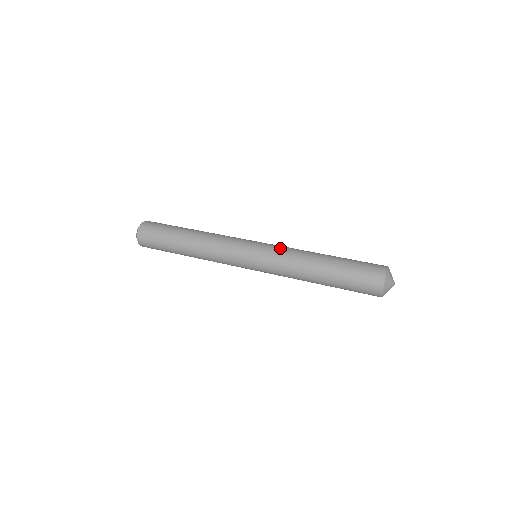
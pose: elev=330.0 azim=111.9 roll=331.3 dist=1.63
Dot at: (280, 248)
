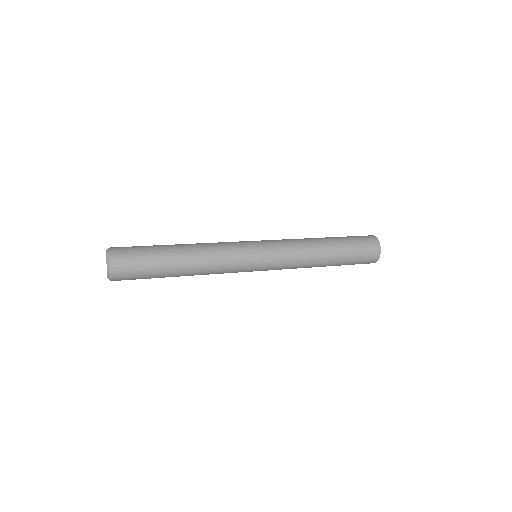
Dot at: (285, 246)
